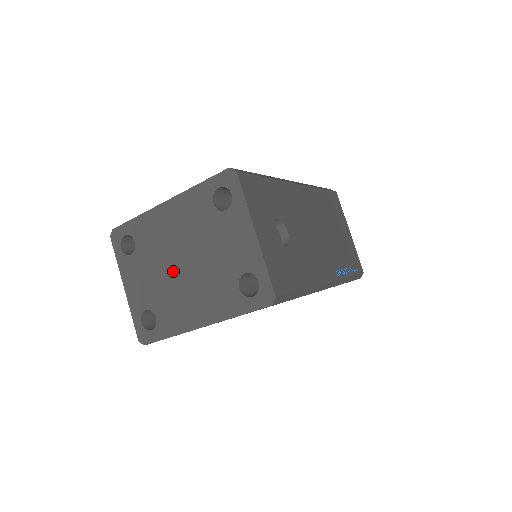
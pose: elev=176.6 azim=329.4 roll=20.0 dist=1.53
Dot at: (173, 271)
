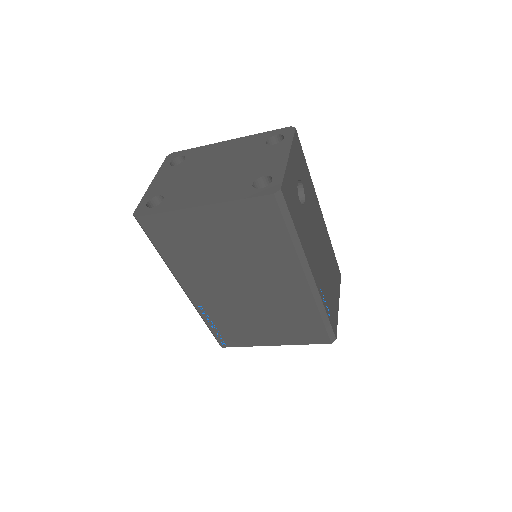
Dot at: (203, 174)
